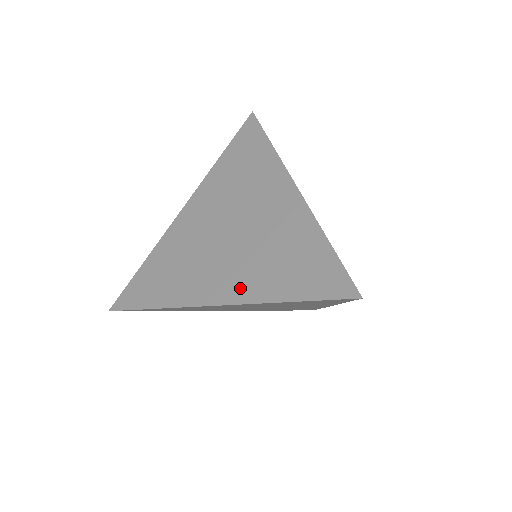
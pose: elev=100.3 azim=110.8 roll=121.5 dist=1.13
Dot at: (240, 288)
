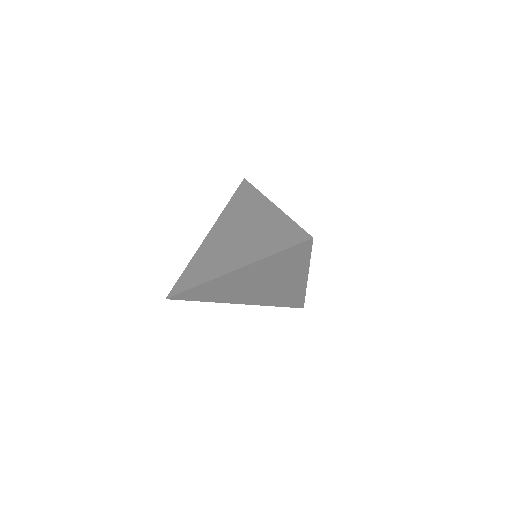
Dot at: (247, 258)
